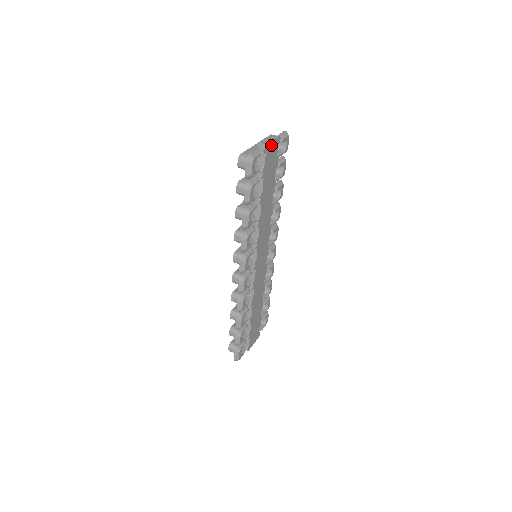
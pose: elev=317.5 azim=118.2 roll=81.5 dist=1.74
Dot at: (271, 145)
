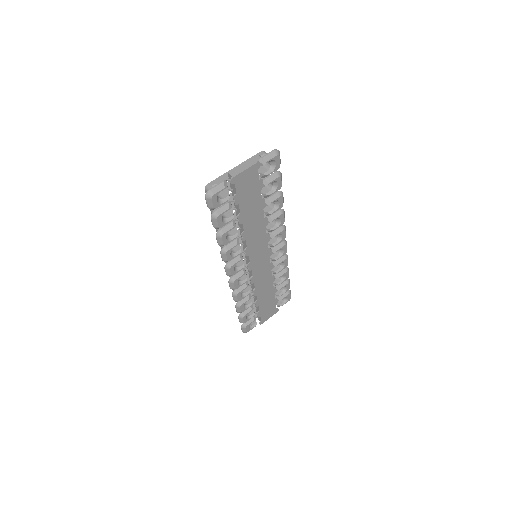
Dot at: (243, 174)
